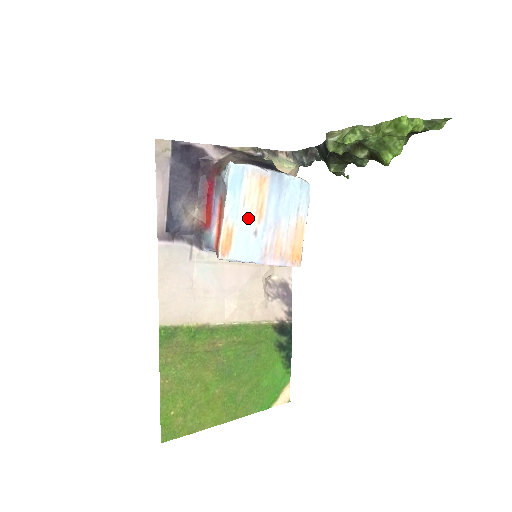
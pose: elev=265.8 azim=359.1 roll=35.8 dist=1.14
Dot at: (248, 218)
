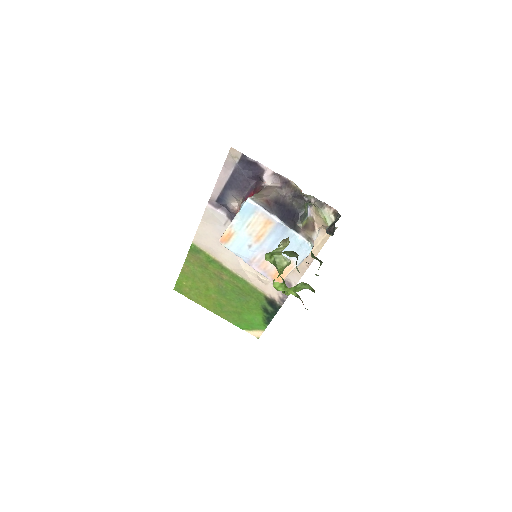
Dot at: (248, 235)
